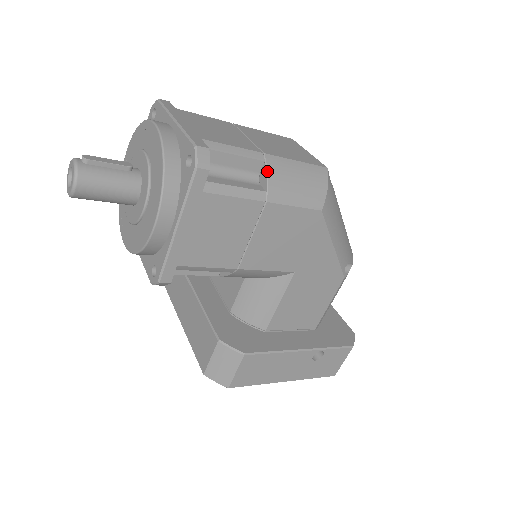
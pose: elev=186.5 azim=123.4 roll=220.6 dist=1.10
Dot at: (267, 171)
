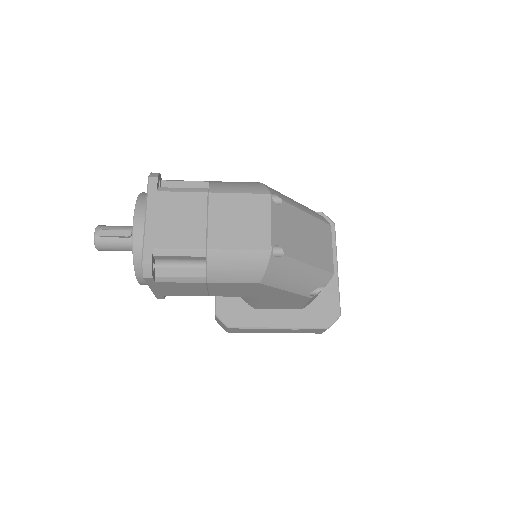
Dot at: (207, 264)
